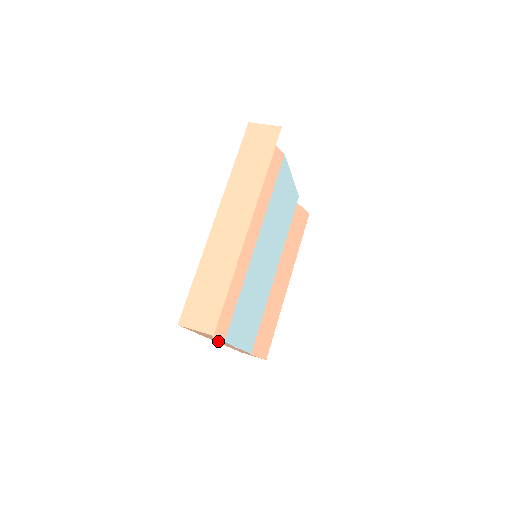
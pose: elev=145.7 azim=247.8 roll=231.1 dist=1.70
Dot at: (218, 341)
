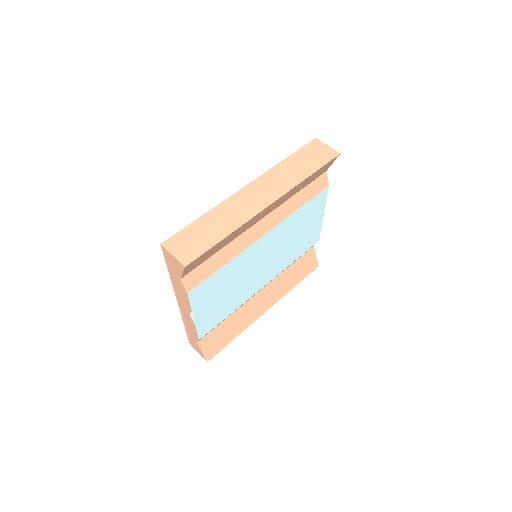
Dot at: (181, 298)
